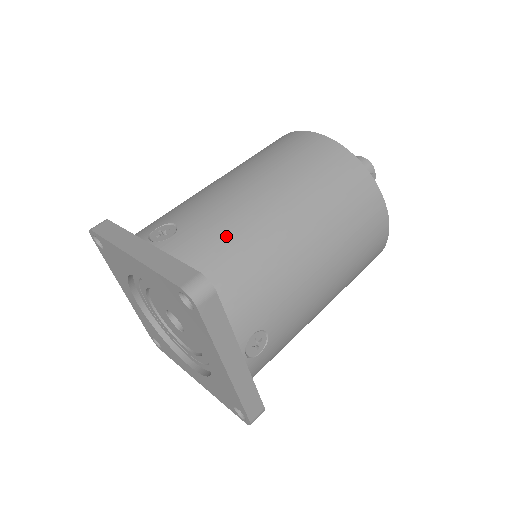
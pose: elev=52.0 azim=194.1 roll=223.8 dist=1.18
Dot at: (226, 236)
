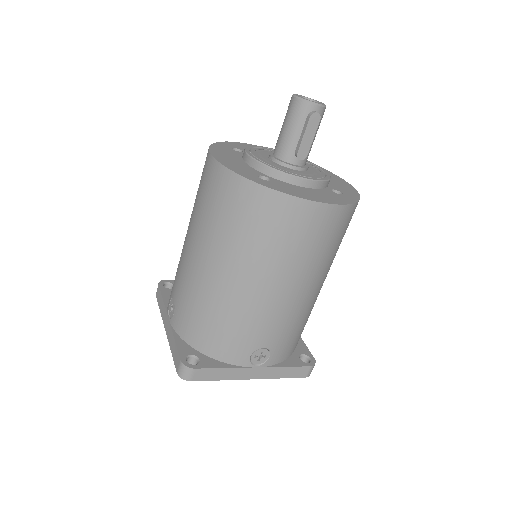
Dot at: (194, 308)
